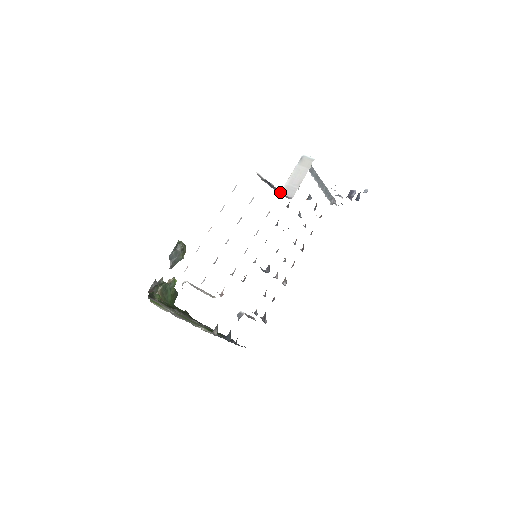
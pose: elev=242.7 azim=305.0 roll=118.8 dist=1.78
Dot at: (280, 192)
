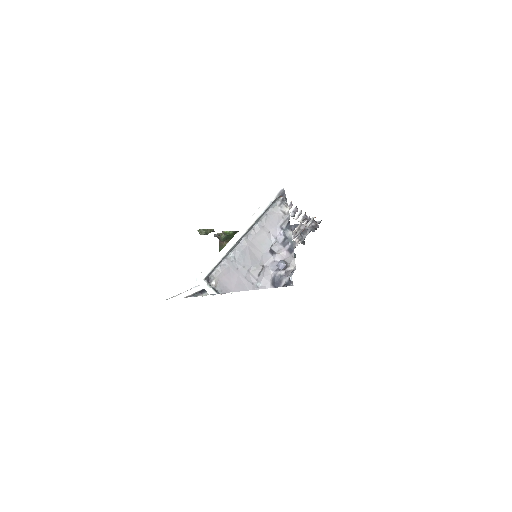
Dot at: occluded
